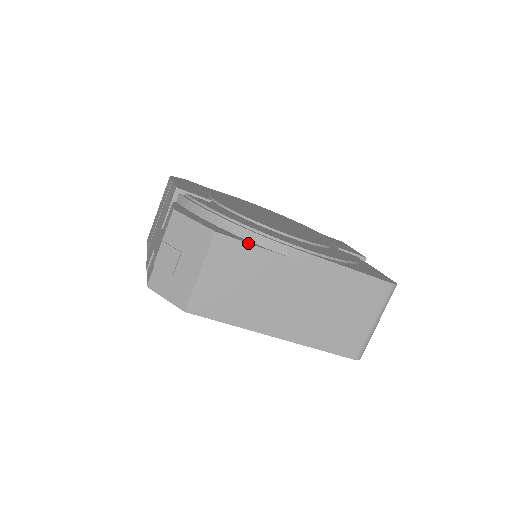
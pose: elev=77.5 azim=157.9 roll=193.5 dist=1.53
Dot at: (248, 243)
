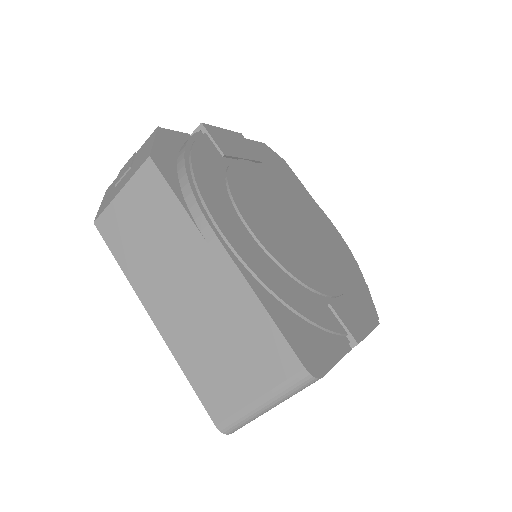
Dot at: (171, 189)
